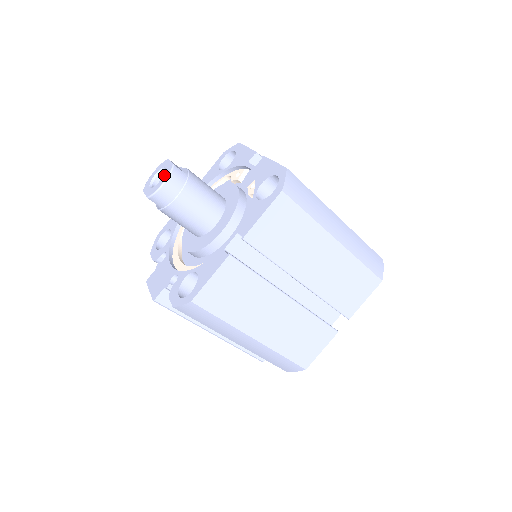
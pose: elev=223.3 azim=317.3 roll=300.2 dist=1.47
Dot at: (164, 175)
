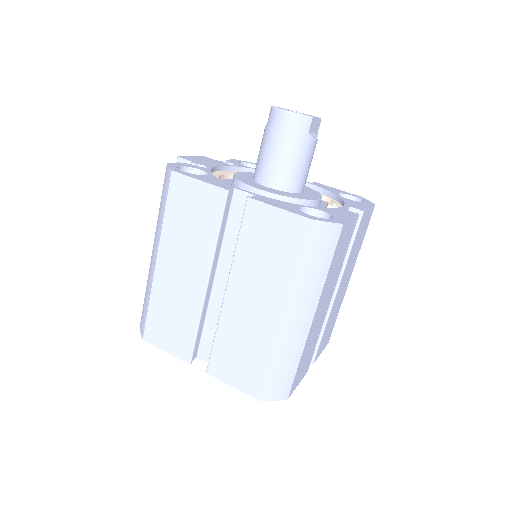
Dot at: occluded
